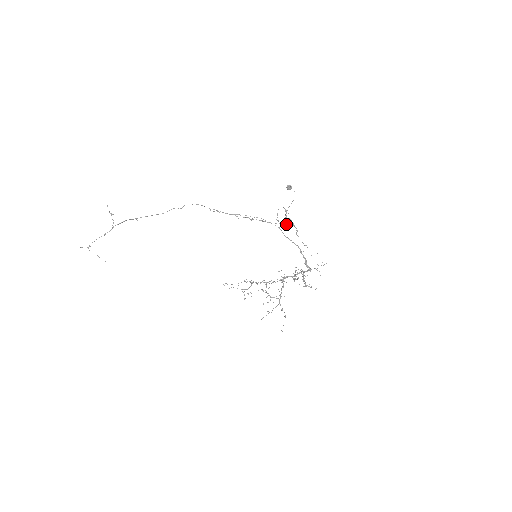
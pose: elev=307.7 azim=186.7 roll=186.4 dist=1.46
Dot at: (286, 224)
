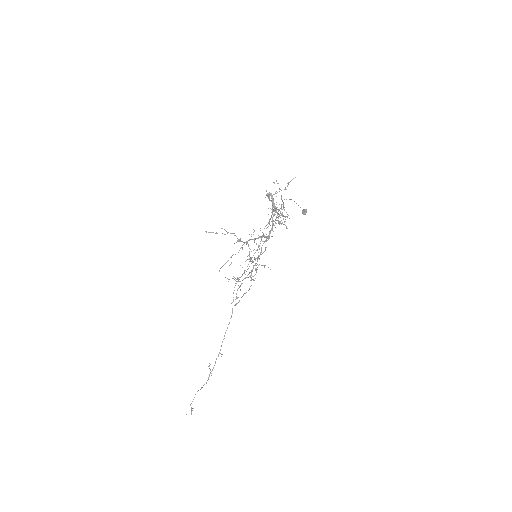
Dot at: occluded
